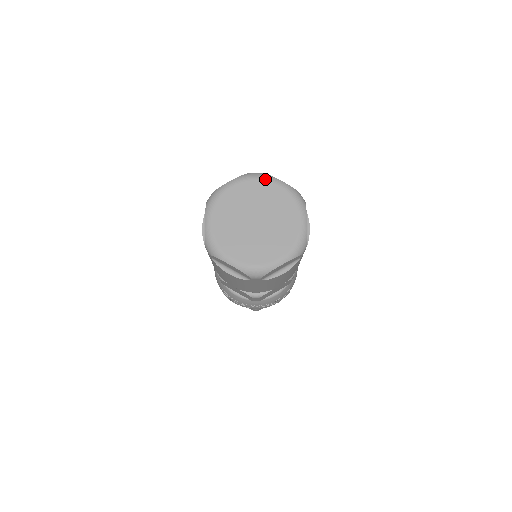
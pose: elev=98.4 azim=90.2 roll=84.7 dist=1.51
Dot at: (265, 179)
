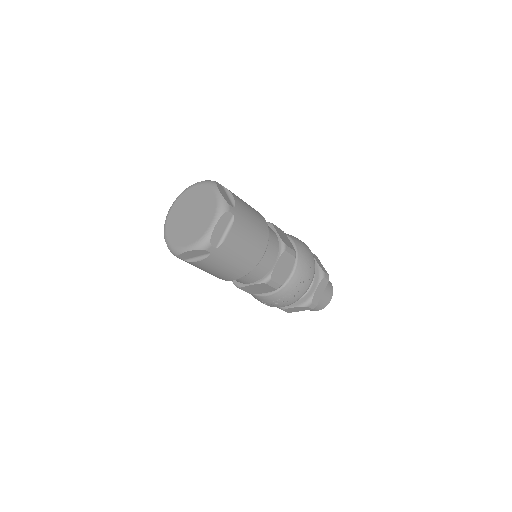
Dot at: (186, 190)
